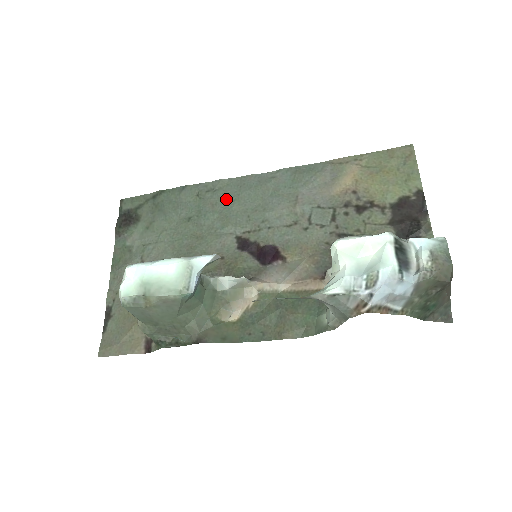
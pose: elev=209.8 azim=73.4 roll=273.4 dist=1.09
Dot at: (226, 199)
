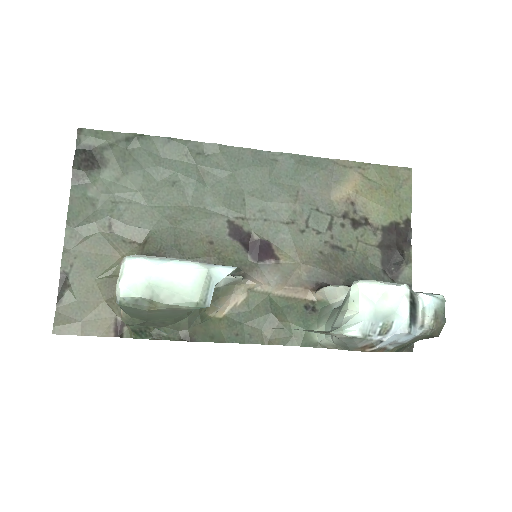
Dot at: (220, 171)
